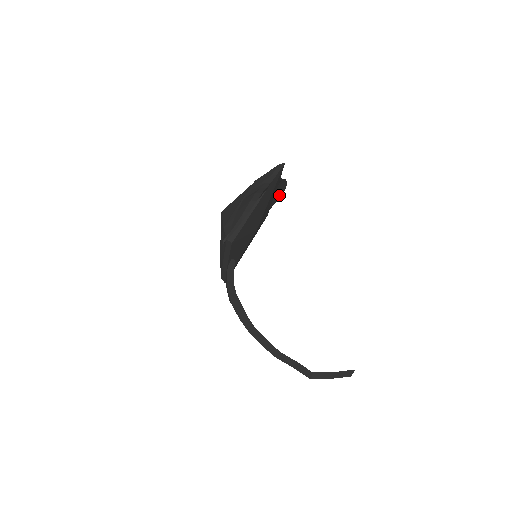
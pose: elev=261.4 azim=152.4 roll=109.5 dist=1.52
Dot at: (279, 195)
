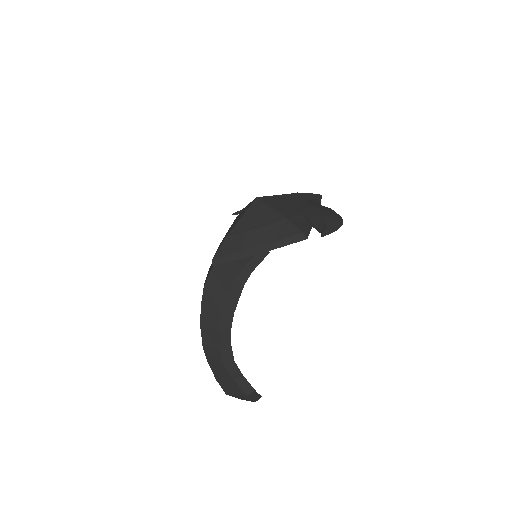
Dot at: occluded
